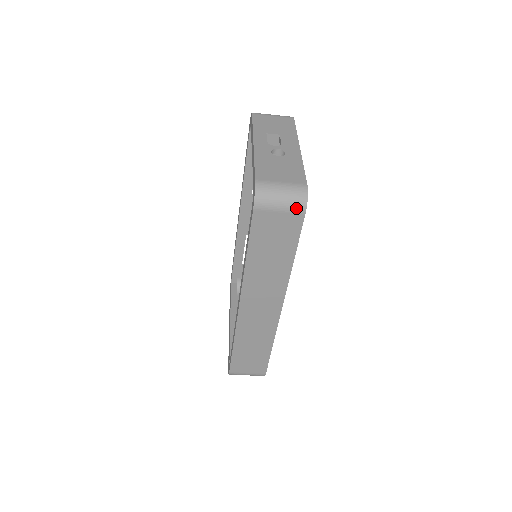
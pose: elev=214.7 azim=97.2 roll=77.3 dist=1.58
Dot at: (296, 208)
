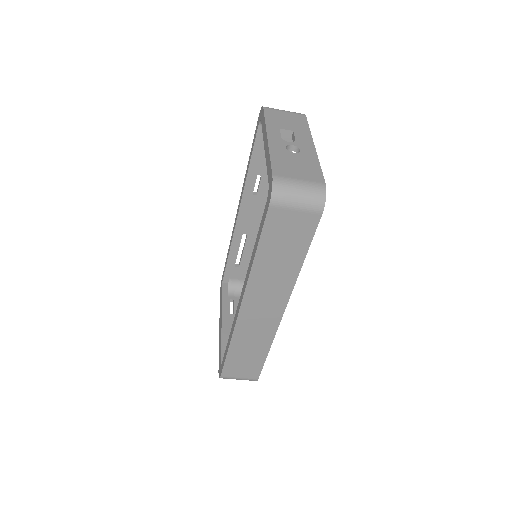
Dot at: (313, 207)
